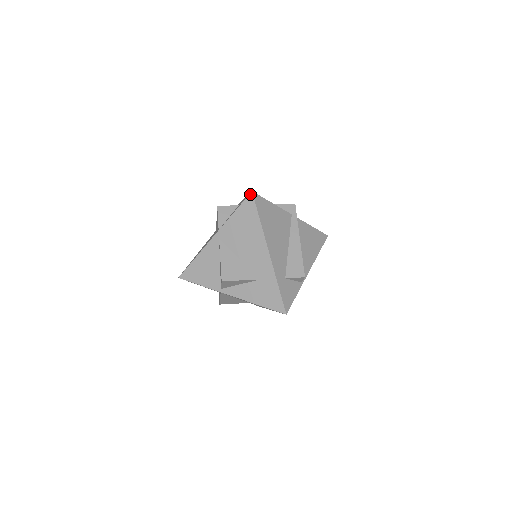
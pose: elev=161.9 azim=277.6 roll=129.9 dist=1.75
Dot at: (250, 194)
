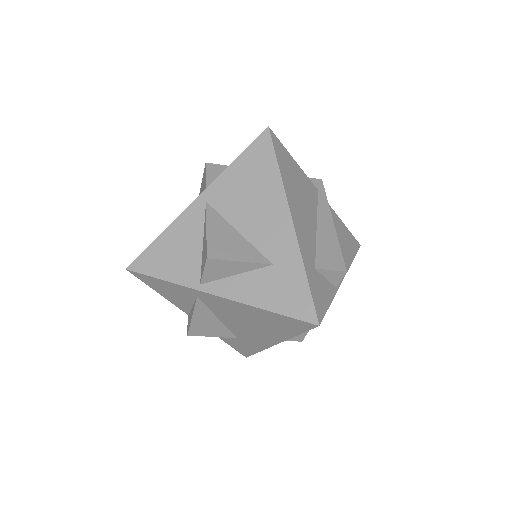
Dot at: (265, 131)
